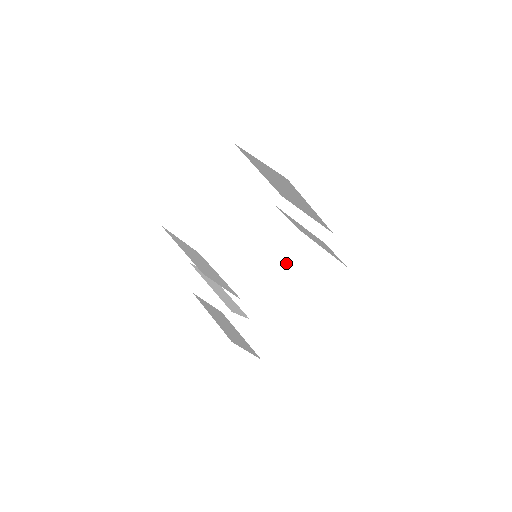
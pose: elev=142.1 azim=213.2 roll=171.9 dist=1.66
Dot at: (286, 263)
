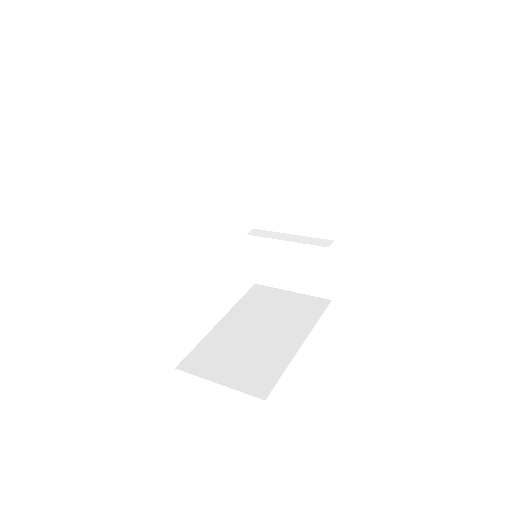
Dot at: (253, 309)
